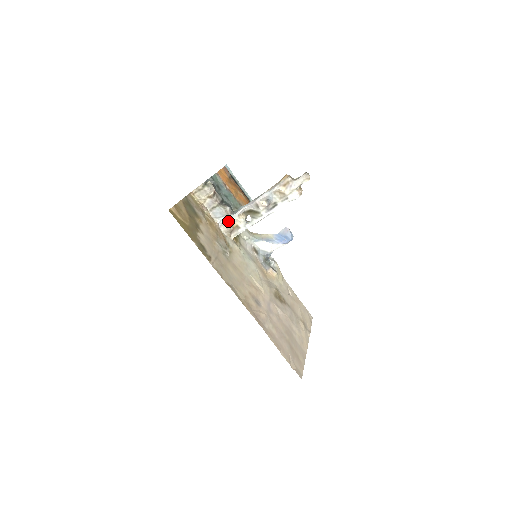
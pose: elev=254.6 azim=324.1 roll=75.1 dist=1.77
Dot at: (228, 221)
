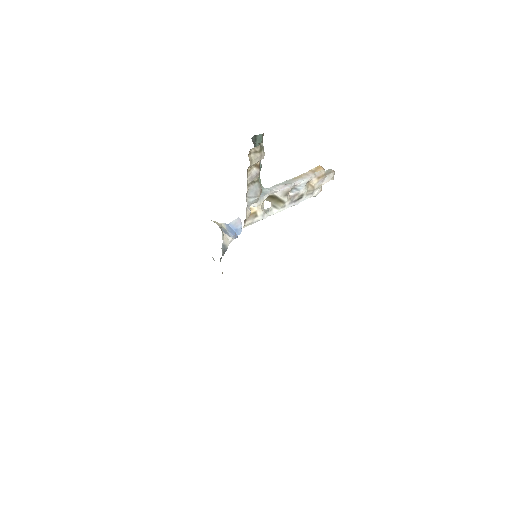
Dot at: (251, 204)
